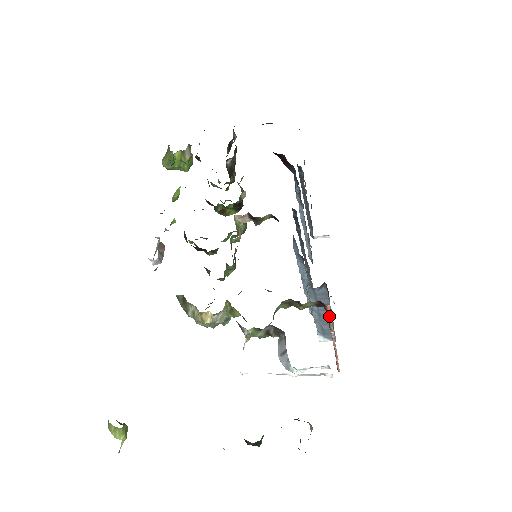
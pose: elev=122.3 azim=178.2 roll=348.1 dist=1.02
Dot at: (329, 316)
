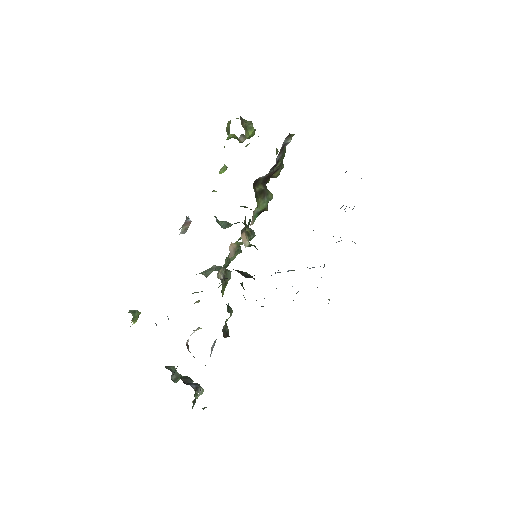
Dot at: occluded
